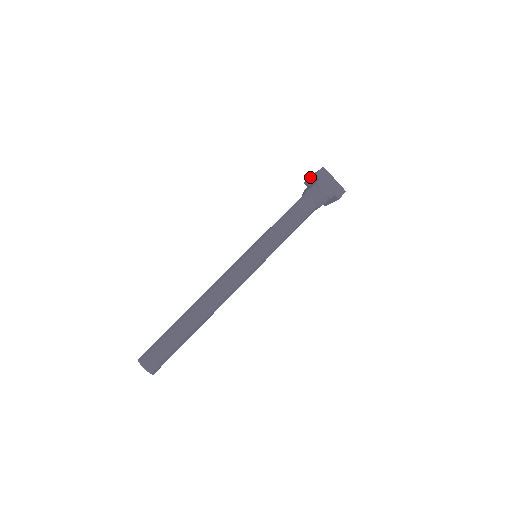
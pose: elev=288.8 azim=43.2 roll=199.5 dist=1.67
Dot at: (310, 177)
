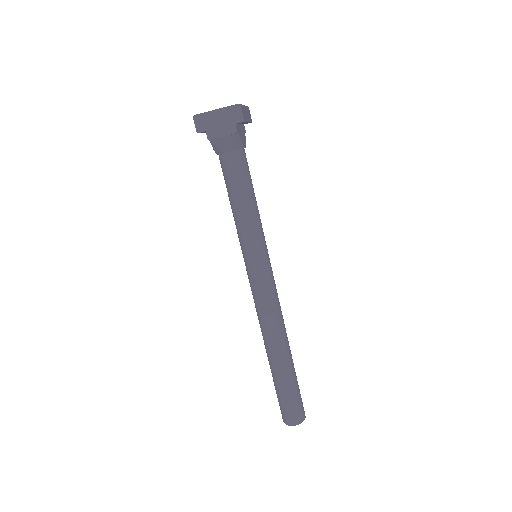
Dot at: occluded
